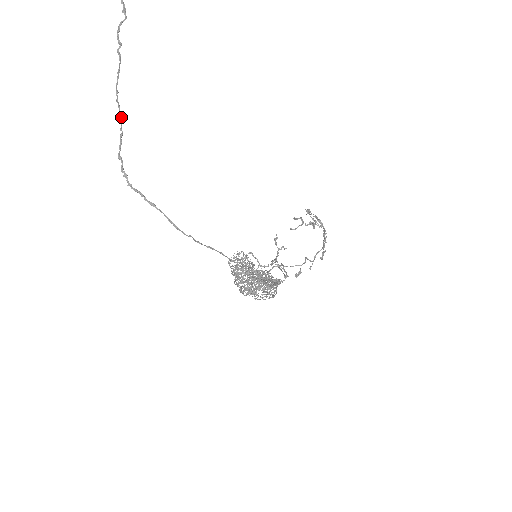
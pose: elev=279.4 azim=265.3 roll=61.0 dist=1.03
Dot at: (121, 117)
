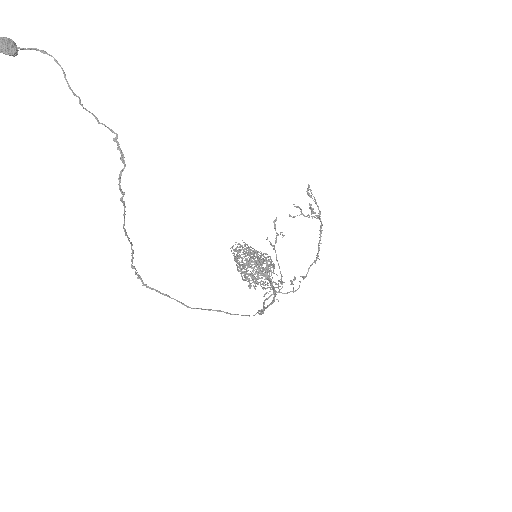
Dot at: (131, 243)
